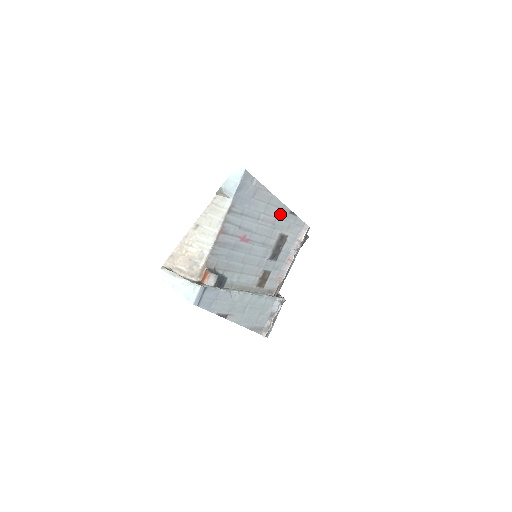
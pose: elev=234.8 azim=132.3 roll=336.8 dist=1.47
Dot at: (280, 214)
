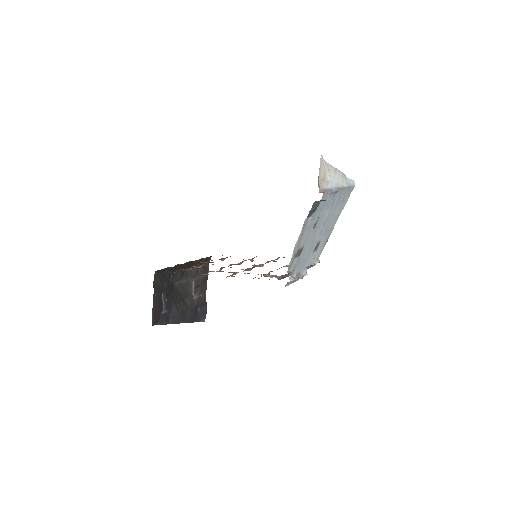
Dot at: (329, 232)
